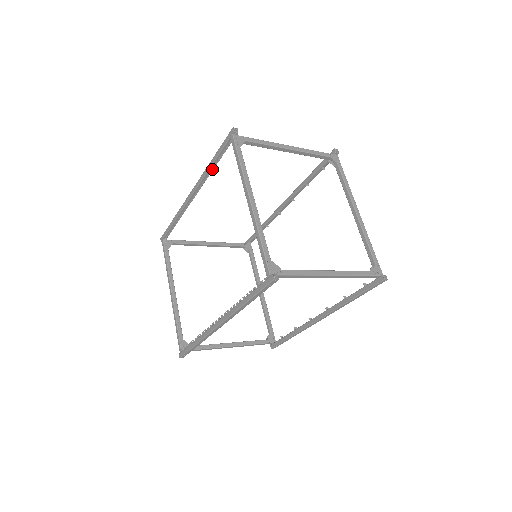
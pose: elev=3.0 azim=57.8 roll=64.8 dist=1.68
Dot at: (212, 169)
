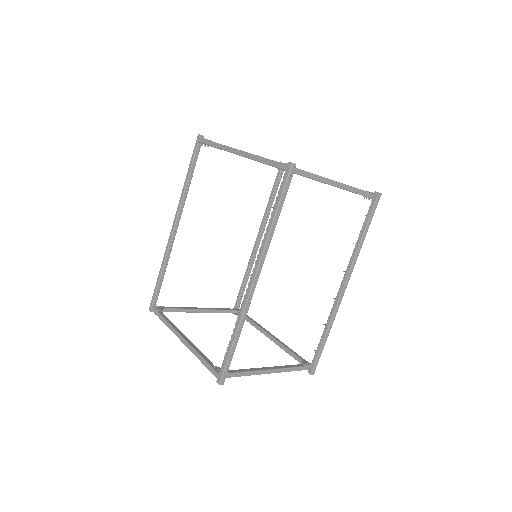
Dot at: (188, 186)
